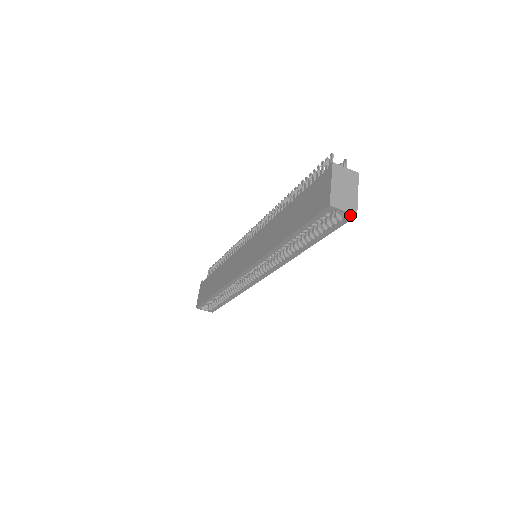
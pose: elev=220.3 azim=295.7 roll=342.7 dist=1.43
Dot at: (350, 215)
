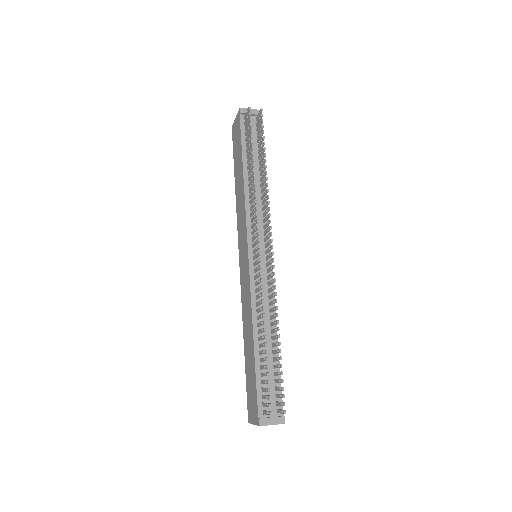
Dot at: occluded
